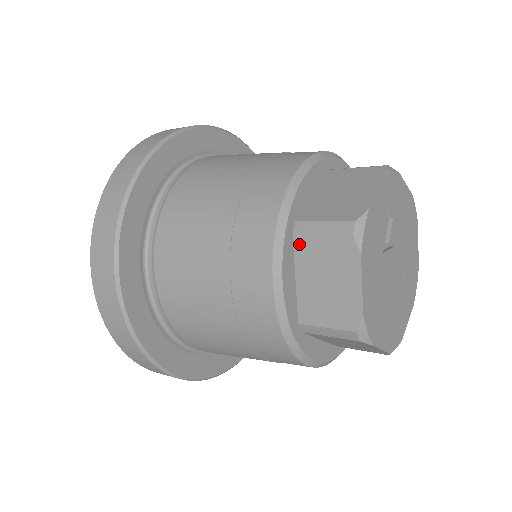
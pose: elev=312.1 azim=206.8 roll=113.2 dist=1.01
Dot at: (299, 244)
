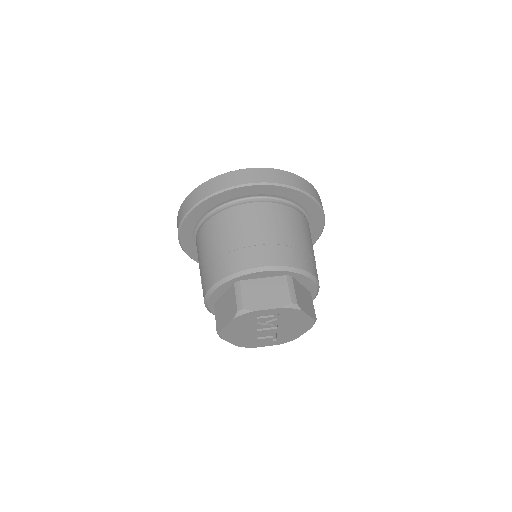
Dot at: (232, 288)
